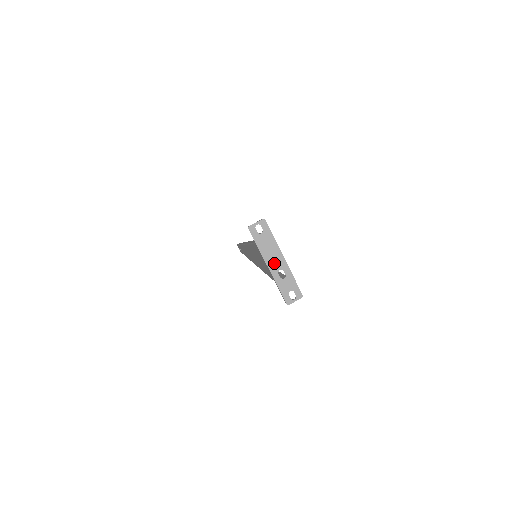
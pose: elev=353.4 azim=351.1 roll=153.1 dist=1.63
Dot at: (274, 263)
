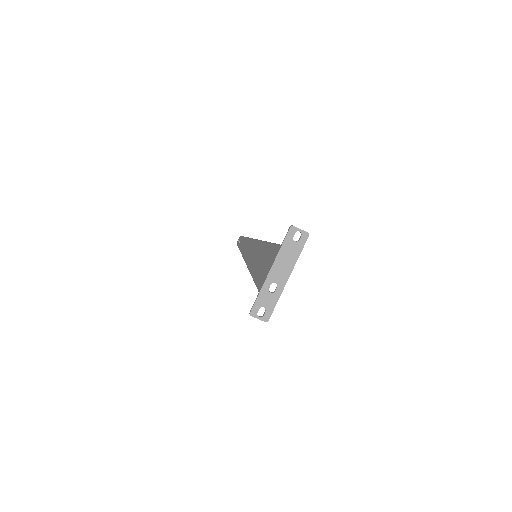
Dot at: (277, 273)
